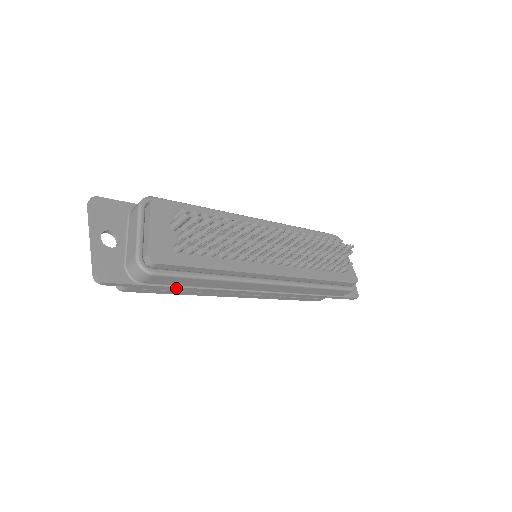
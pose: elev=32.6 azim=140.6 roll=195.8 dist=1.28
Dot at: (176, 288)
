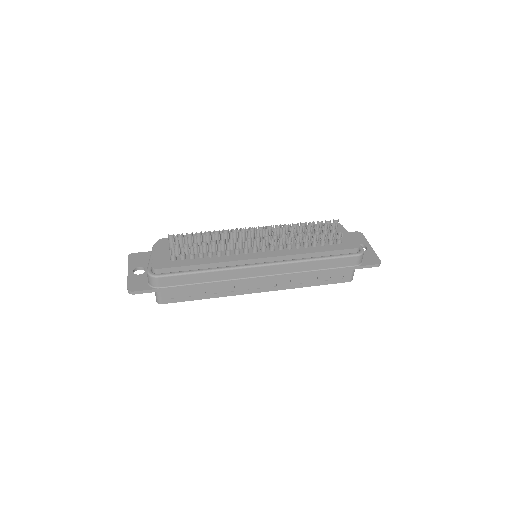
Dot at: (186, 287)
